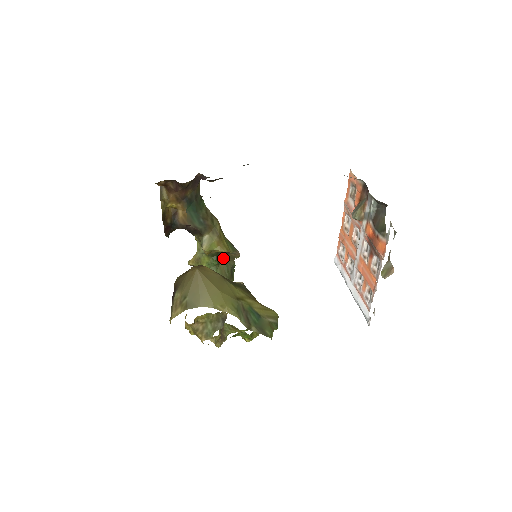
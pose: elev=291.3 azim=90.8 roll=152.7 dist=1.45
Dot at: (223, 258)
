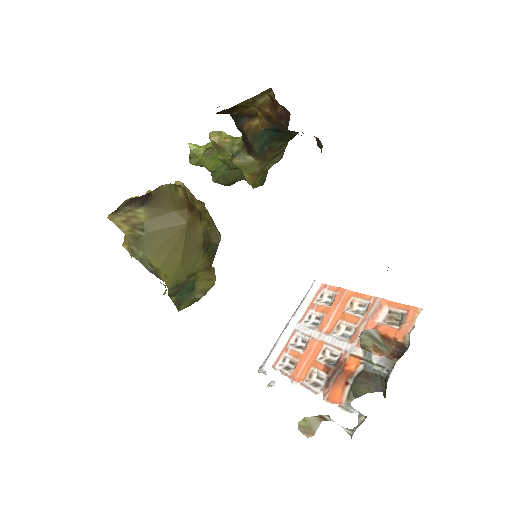
Dot at: occluded
